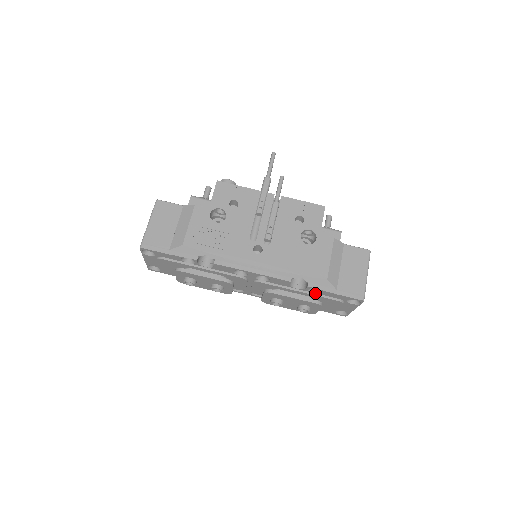
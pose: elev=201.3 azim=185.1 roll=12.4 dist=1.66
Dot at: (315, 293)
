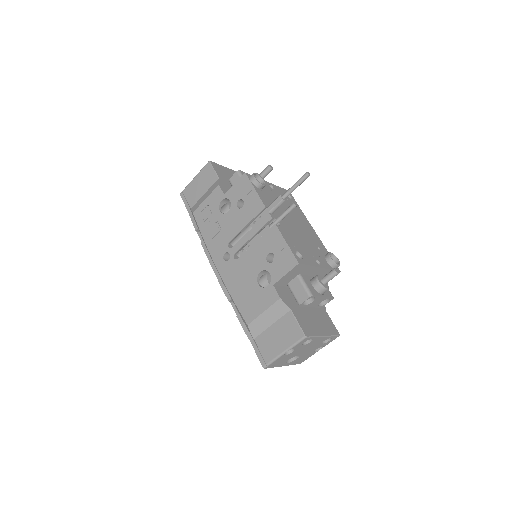
Dot at: occluded
